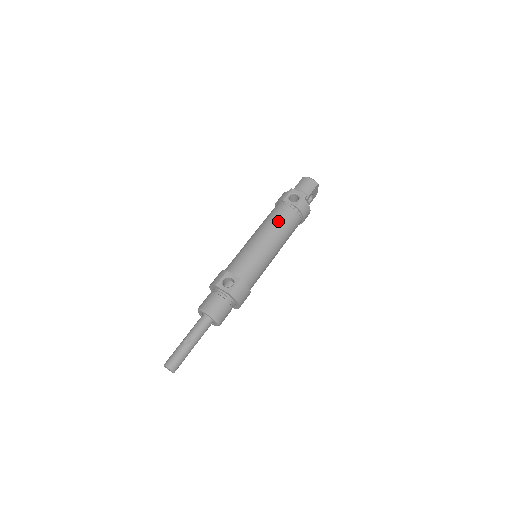
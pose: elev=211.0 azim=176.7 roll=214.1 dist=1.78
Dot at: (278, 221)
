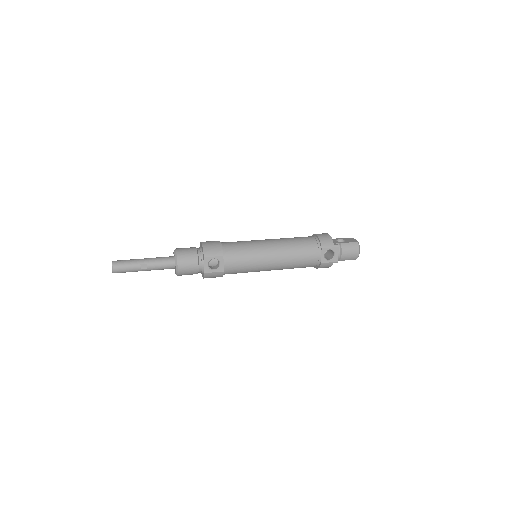
Dot at: (298, 259)
